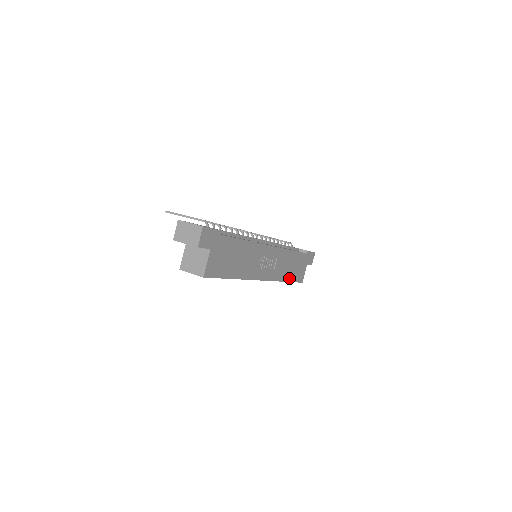
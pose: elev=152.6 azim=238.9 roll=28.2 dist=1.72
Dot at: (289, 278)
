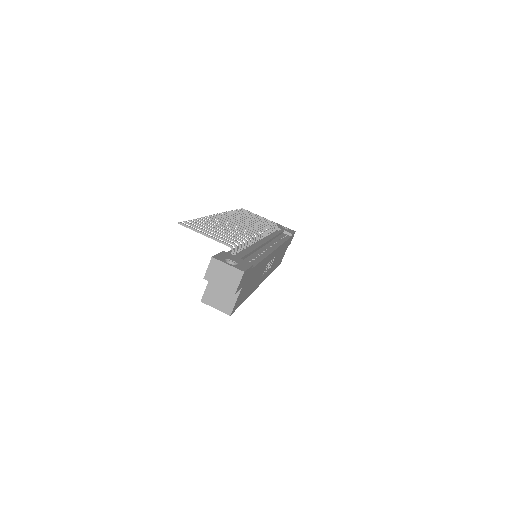
Dot at: (275, 266)
